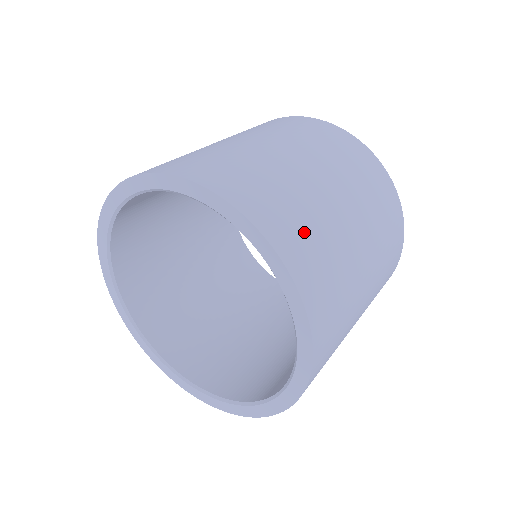
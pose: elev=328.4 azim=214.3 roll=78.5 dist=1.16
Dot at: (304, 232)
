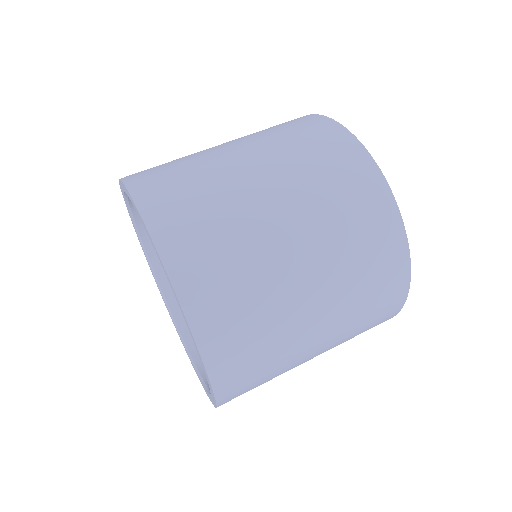
Dot at: (176, 183)
